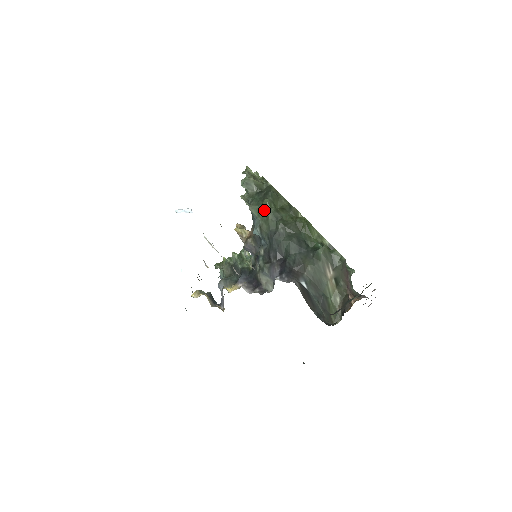
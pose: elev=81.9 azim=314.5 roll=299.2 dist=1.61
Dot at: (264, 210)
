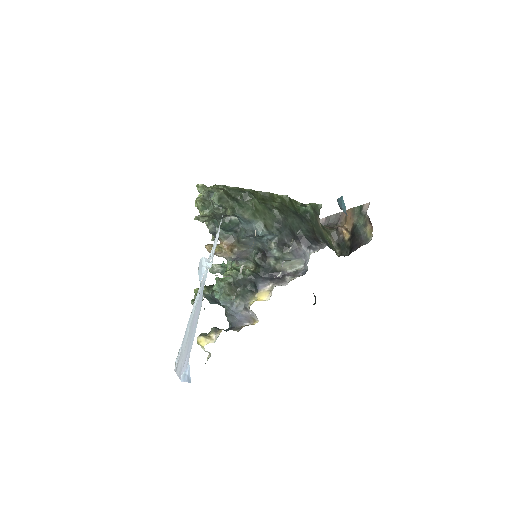
Dot at: (259, 210)
